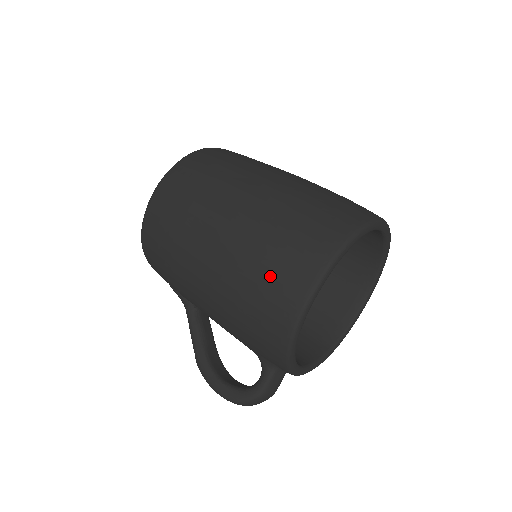
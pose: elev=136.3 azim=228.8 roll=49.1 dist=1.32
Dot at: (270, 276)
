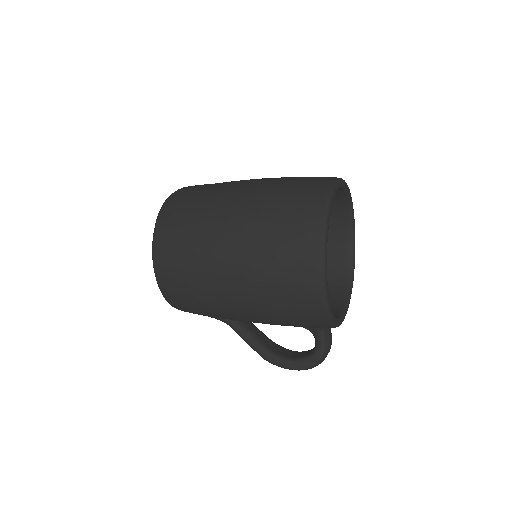
Dot at: (286, 276)
